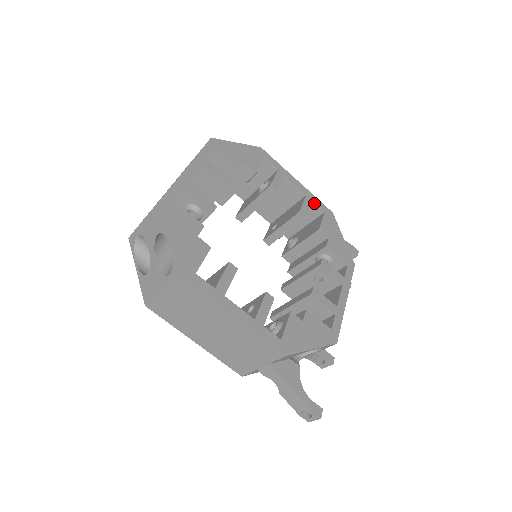
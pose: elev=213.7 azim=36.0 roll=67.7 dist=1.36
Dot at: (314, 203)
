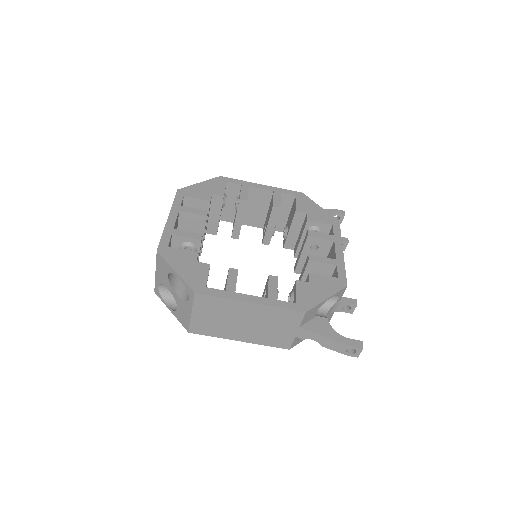
Dot at: (283, 194)
